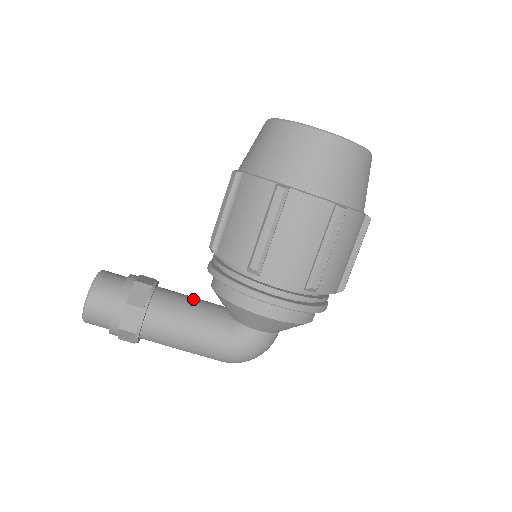
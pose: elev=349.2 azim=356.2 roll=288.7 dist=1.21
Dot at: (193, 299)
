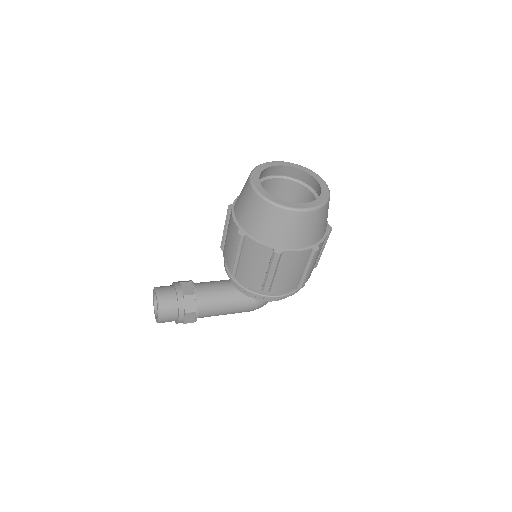
Dot at: (220, 288)
